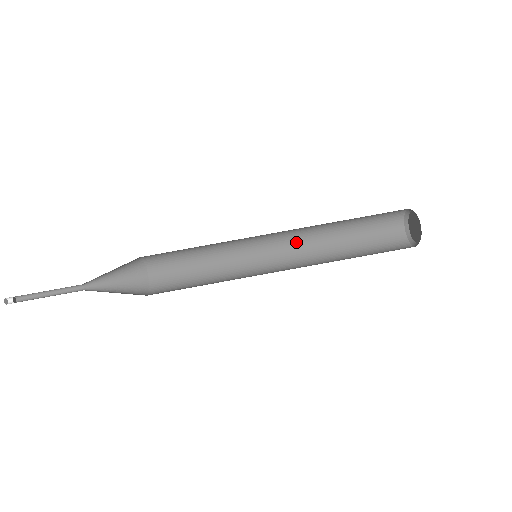
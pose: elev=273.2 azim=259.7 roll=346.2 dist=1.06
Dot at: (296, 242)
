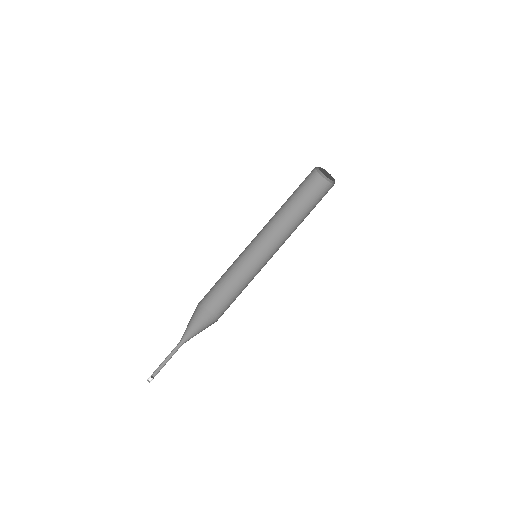
Dot at: (279, 238)
